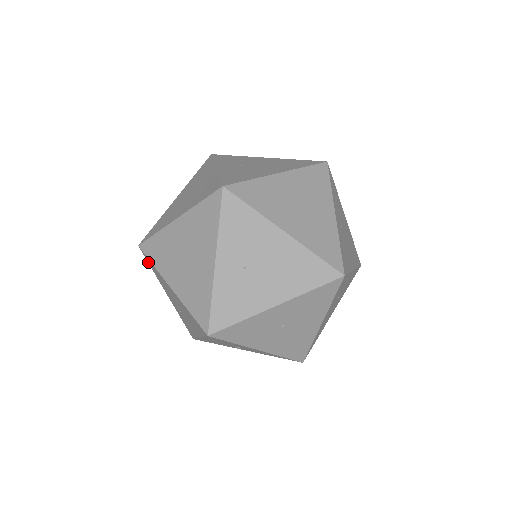
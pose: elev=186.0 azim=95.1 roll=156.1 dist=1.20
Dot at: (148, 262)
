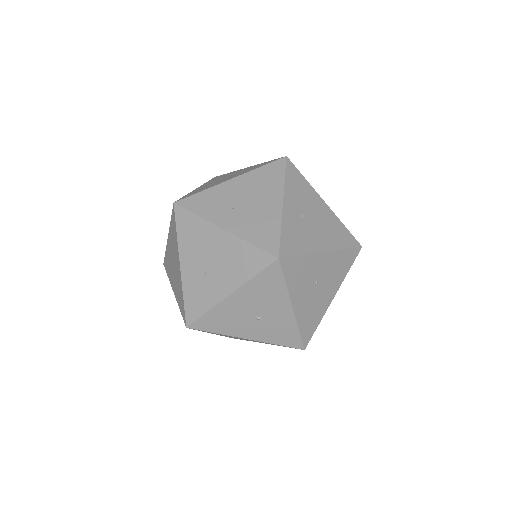
Dot at: (178, 221)
